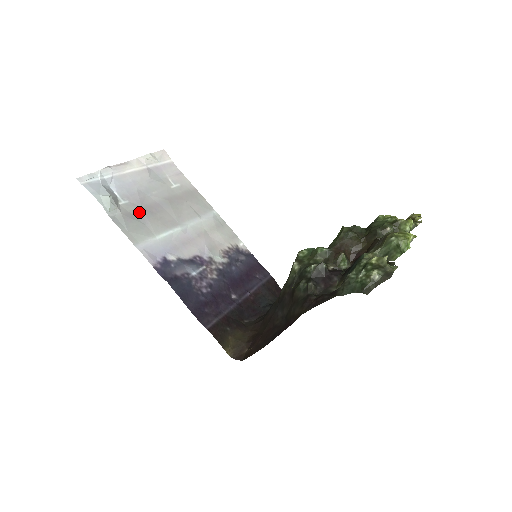
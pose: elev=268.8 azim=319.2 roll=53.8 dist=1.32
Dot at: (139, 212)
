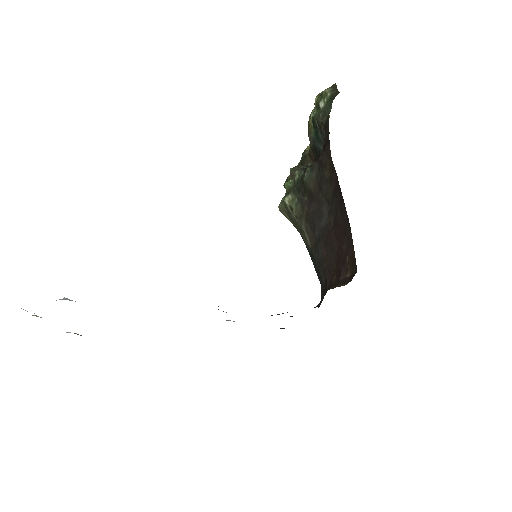
Dot at: occluded
